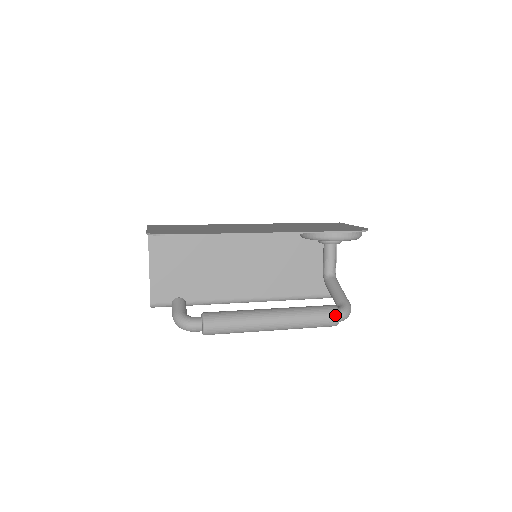
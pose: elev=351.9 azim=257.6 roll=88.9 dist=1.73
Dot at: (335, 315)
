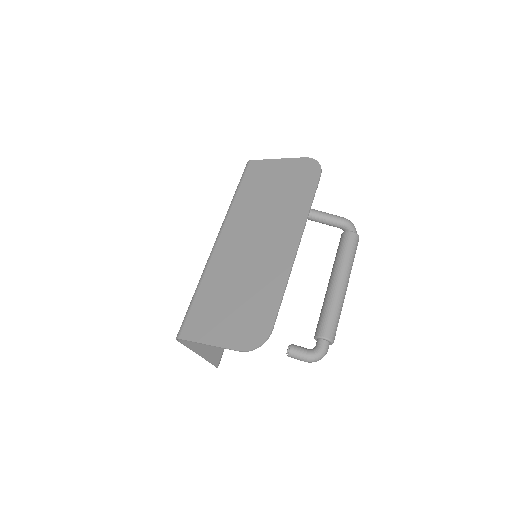
Dot at: (357, 238)
